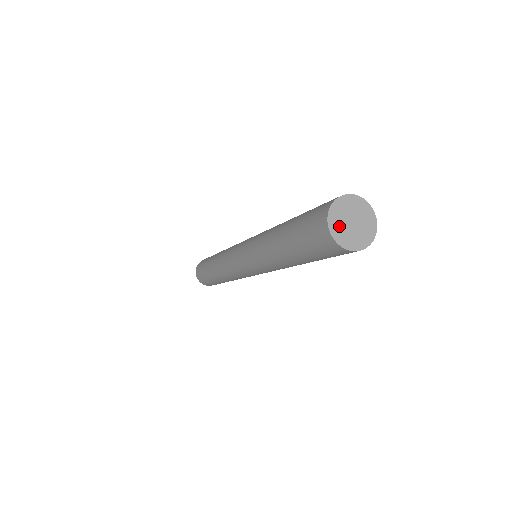
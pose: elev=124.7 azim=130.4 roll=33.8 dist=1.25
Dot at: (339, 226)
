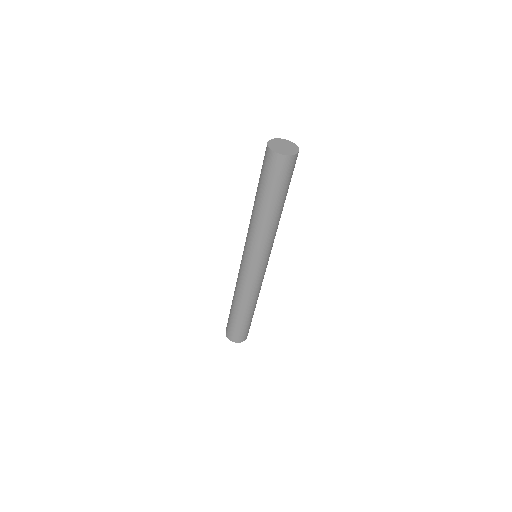
Dot at: (278, 150)
